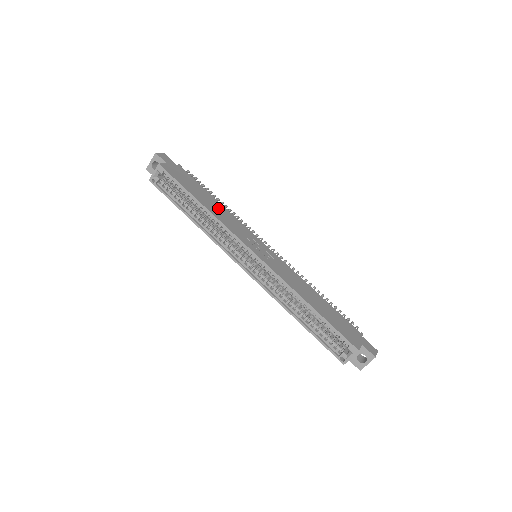
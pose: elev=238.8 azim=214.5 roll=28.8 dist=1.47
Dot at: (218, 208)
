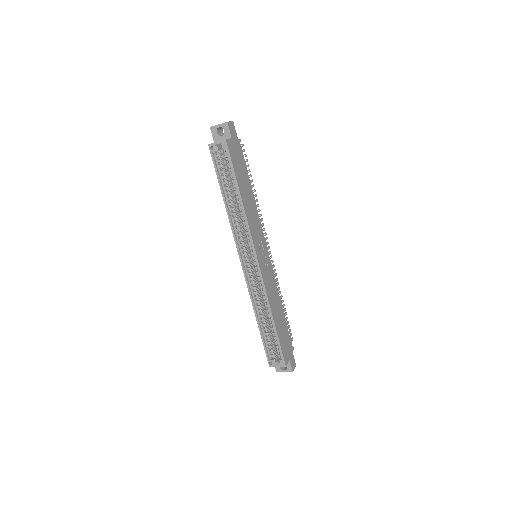
Dot at: (251, 203)
